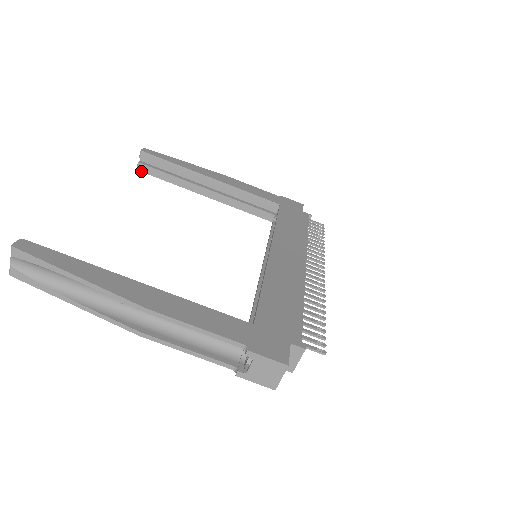
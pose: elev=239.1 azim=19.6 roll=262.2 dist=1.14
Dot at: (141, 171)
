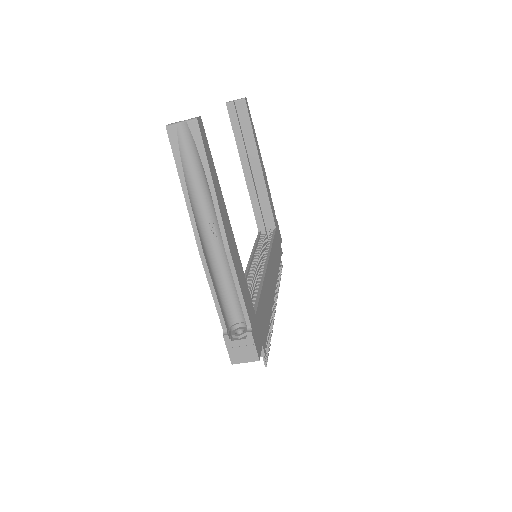
Dot at: (228, 108)
